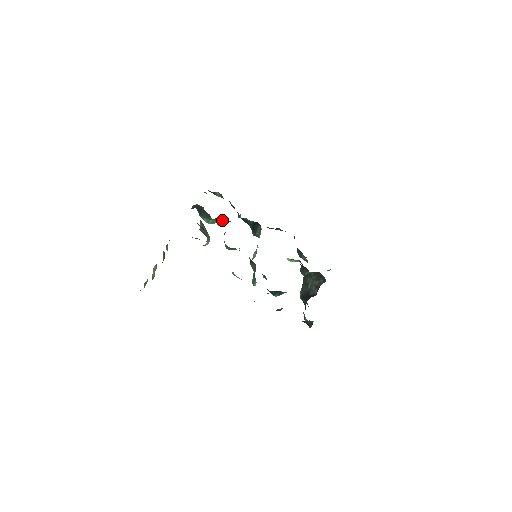
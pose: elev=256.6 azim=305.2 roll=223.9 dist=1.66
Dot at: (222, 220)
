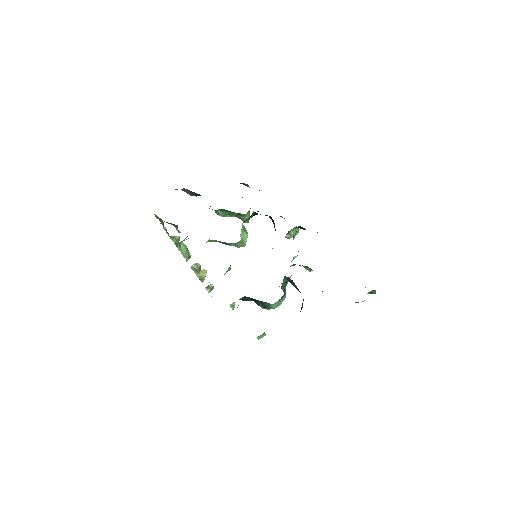
Dot at: (233, 212)
